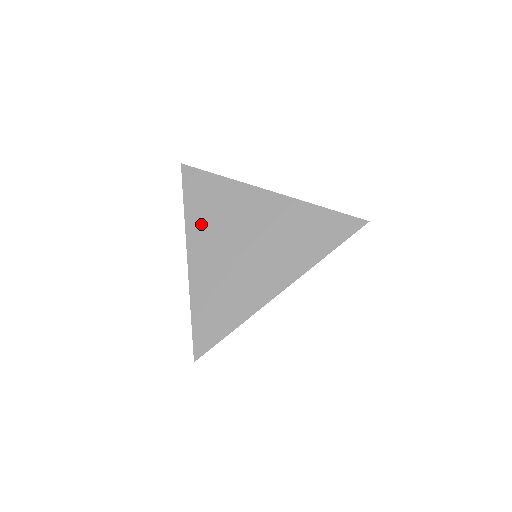
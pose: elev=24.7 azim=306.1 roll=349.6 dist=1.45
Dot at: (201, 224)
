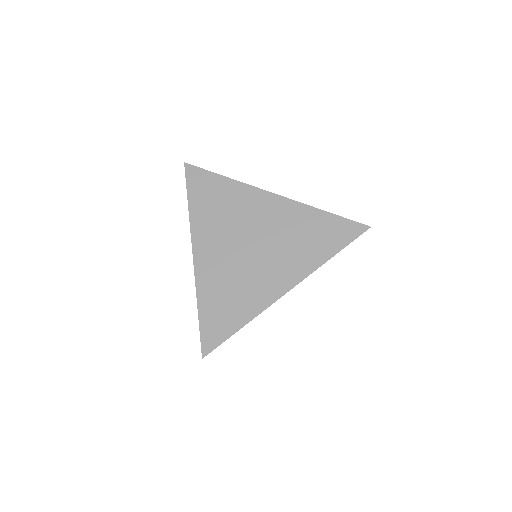
Dot at: (207, 223)
